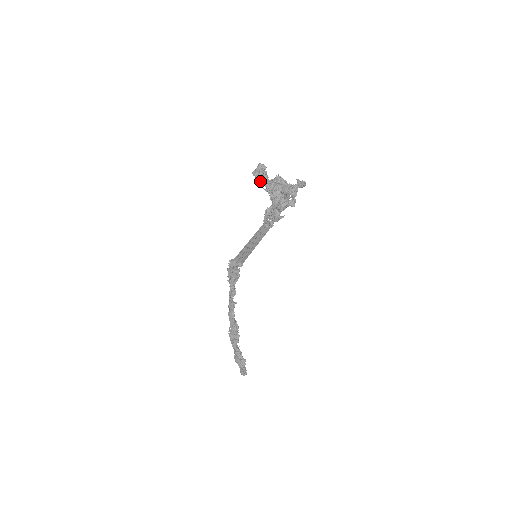
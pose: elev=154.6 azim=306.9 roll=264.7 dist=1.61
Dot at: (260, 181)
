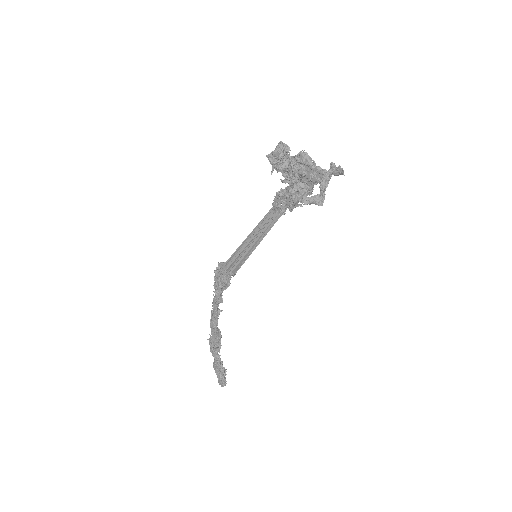
Dot at: (277, 168)
